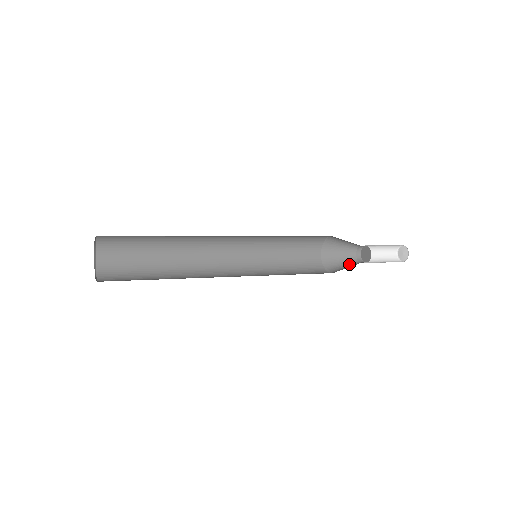
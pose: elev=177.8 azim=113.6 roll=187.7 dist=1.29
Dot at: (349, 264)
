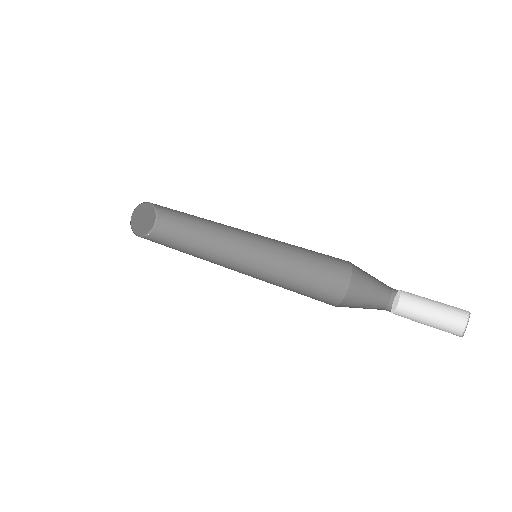
Dot at: (370, 307)
